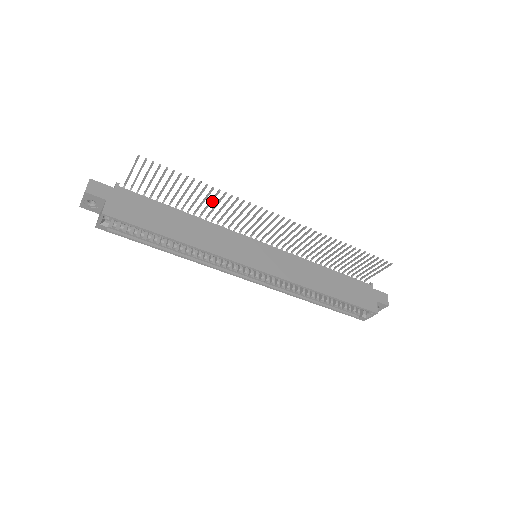
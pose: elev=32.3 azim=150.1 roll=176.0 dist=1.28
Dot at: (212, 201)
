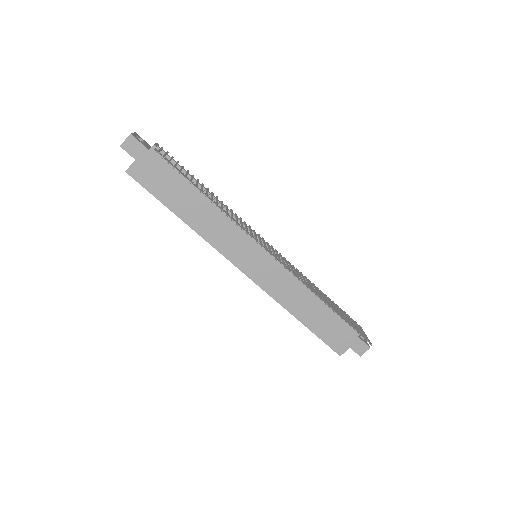
Dot at: (222, 207)
